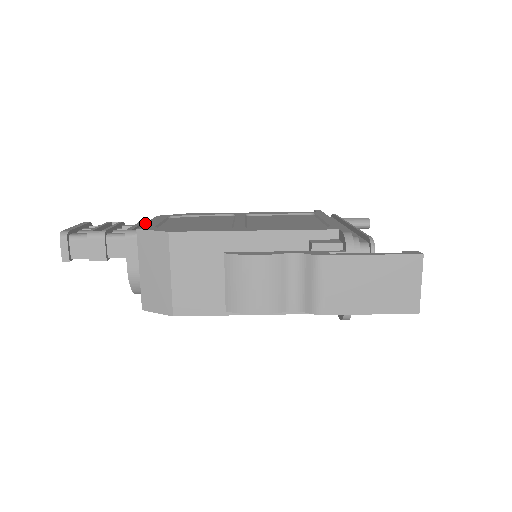
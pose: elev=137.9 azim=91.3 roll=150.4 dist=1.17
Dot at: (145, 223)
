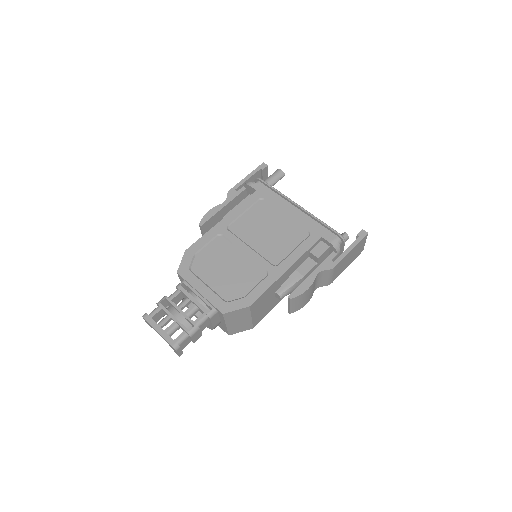
Dot at: (205, 298)
